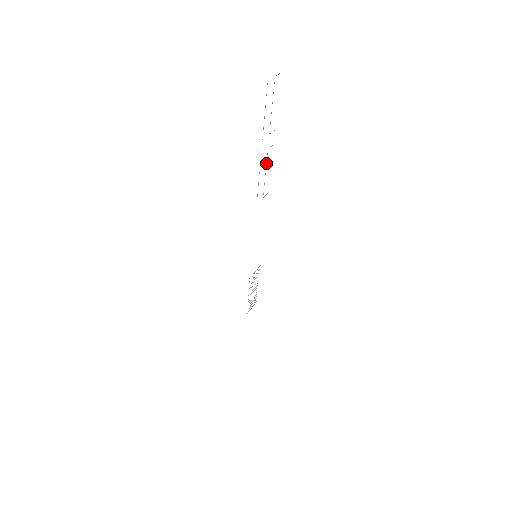
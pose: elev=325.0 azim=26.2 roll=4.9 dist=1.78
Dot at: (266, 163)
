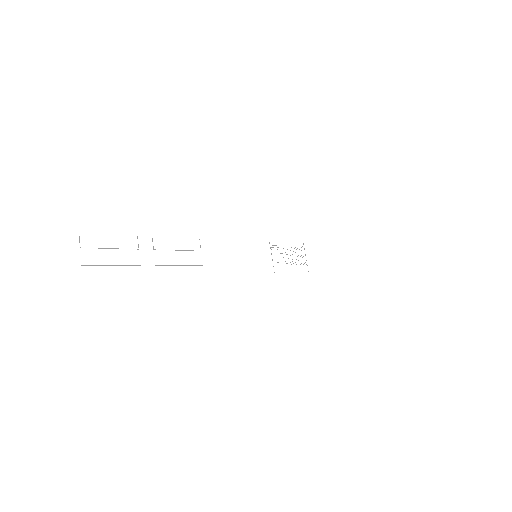
Dot at: occluded
